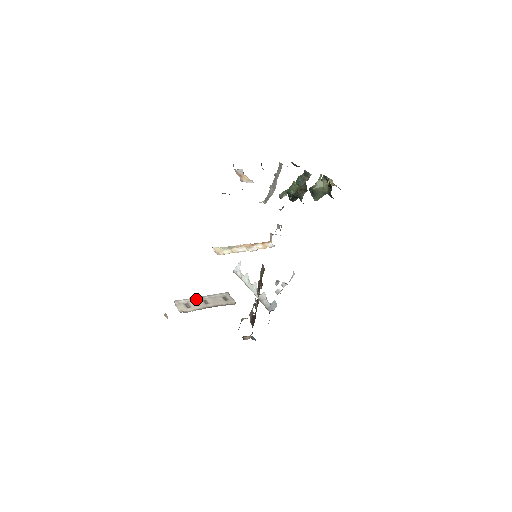
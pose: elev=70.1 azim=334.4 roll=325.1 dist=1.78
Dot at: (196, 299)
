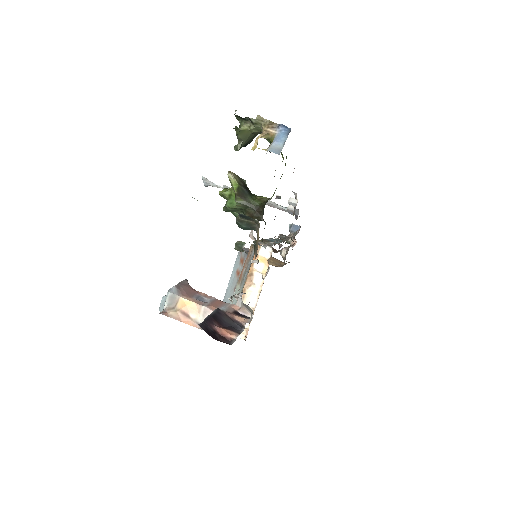
Dot at: occluded
